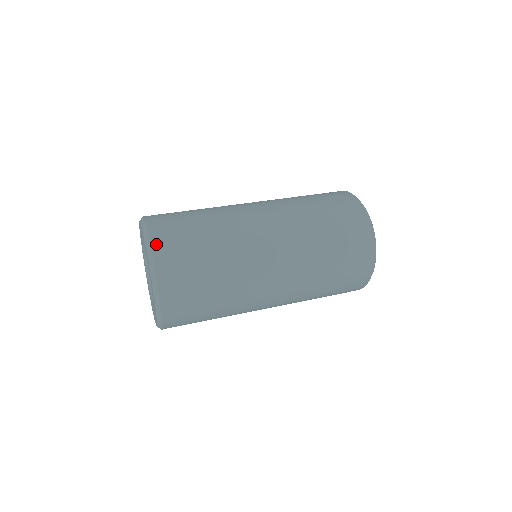
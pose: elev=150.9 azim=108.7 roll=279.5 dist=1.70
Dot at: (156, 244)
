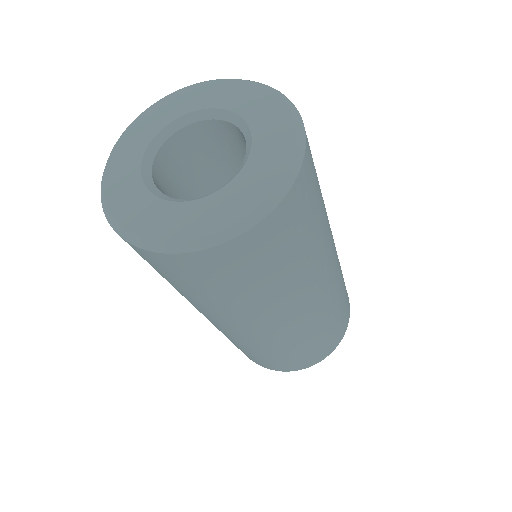
Dot at: occluded
